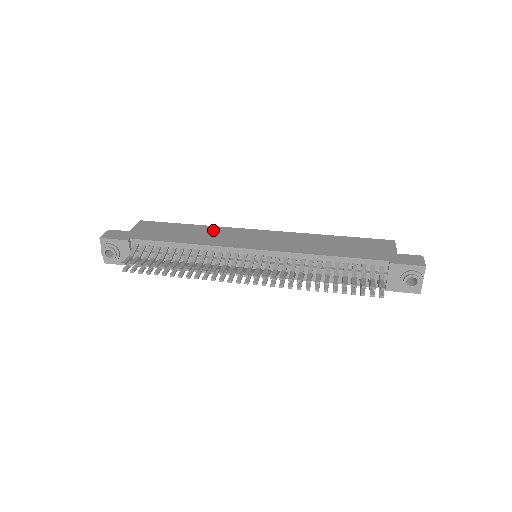
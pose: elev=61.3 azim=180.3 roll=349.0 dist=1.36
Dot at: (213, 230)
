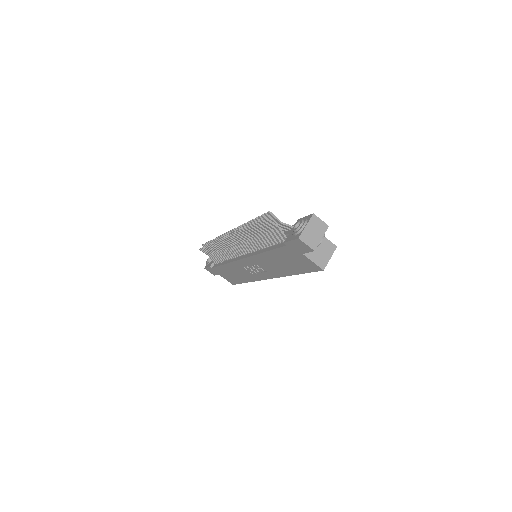
Dot at: occluded
